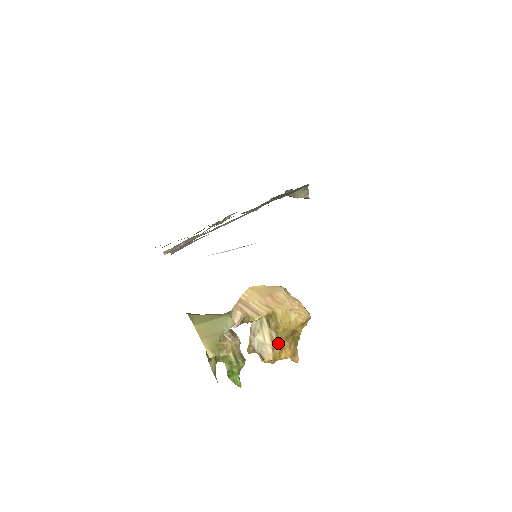
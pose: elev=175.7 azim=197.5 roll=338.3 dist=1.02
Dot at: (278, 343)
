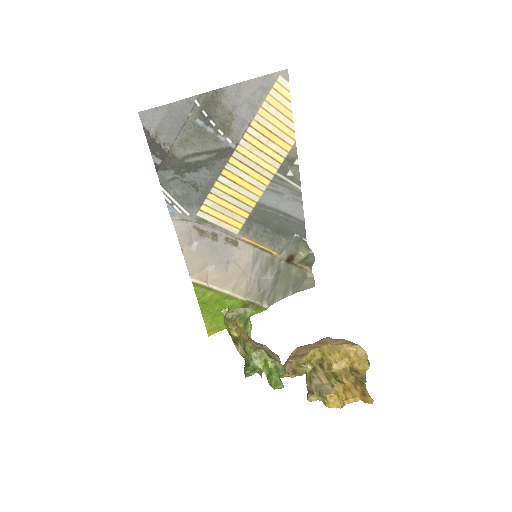
Dot at: (337, 381)
